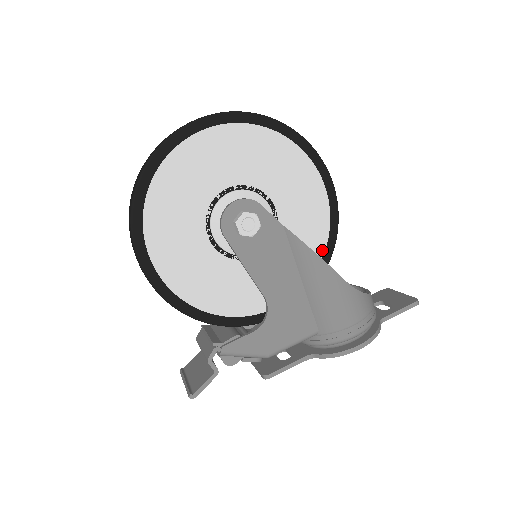
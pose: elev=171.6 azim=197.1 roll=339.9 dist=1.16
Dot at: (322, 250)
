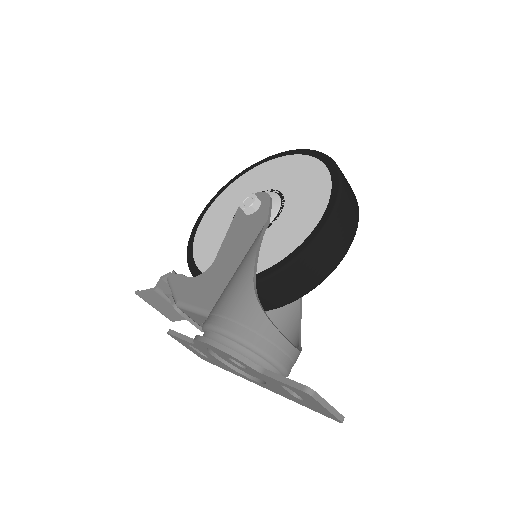
Dot at: (278, 260)
